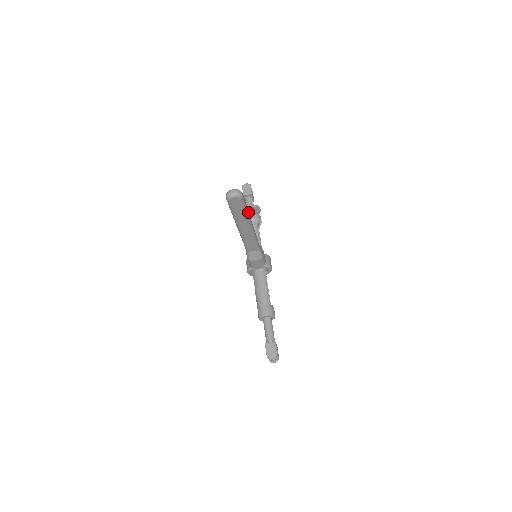
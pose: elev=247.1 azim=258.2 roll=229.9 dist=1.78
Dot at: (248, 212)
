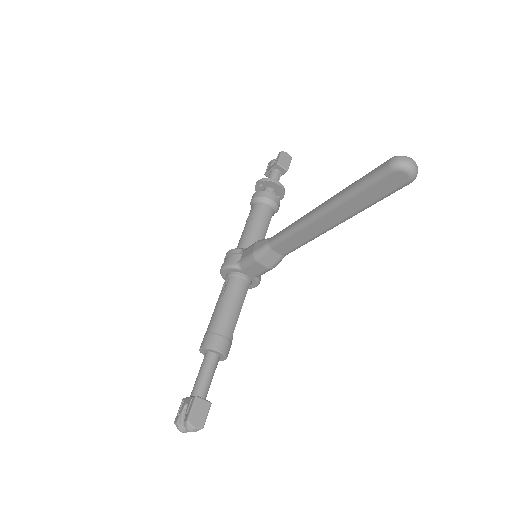
Dot at: (367, 206)
